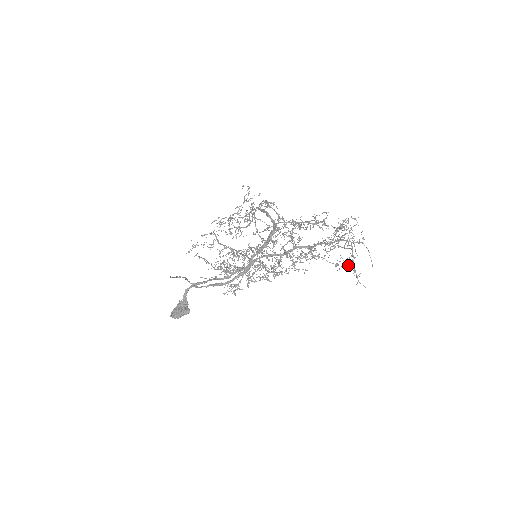
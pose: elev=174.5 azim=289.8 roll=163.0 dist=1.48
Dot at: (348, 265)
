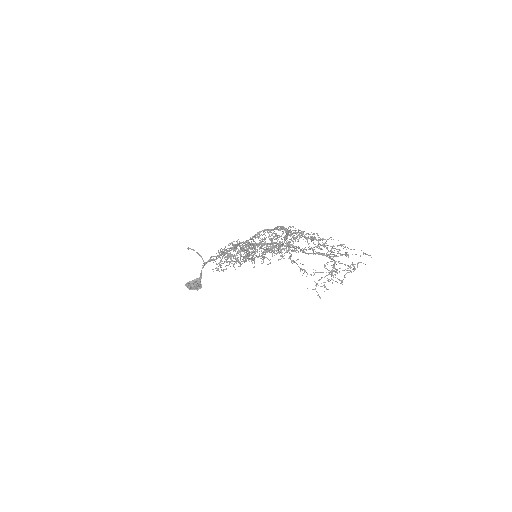
Dot at: (325, 282)
